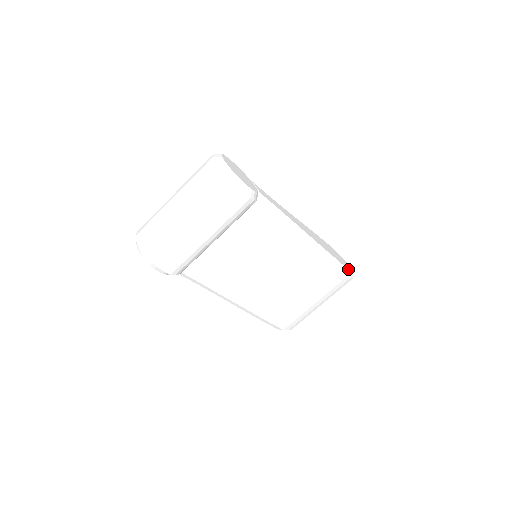
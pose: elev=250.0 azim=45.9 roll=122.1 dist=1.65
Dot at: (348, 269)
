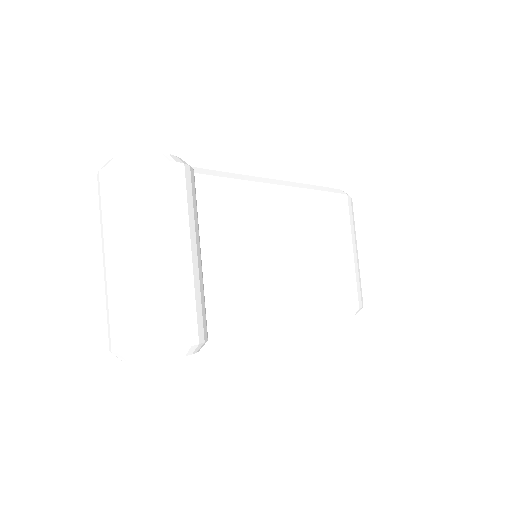
Dot at: (340, 190)
